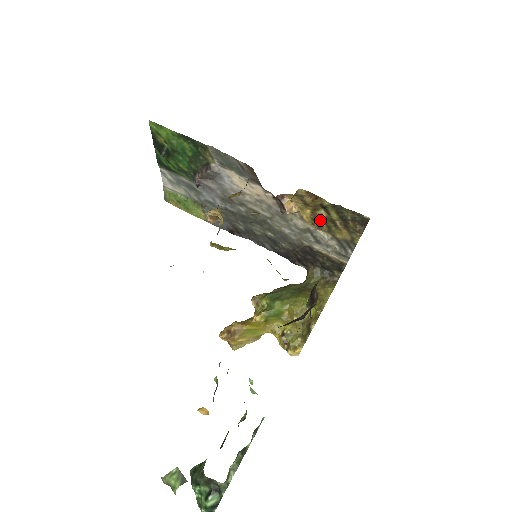
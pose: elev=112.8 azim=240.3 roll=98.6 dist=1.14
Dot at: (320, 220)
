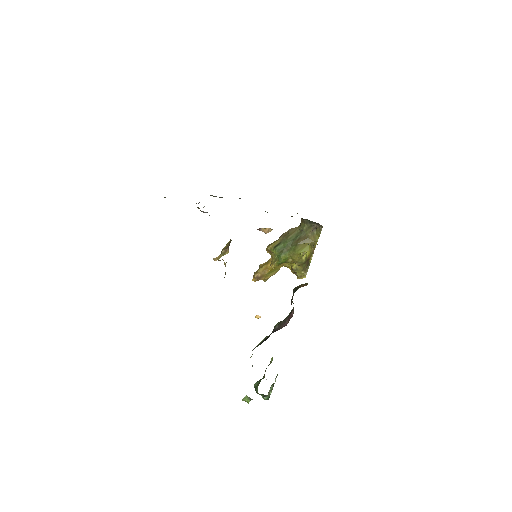
Dot at: occluded
